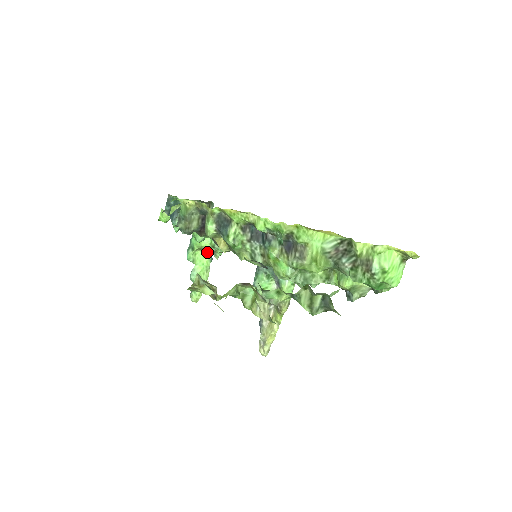
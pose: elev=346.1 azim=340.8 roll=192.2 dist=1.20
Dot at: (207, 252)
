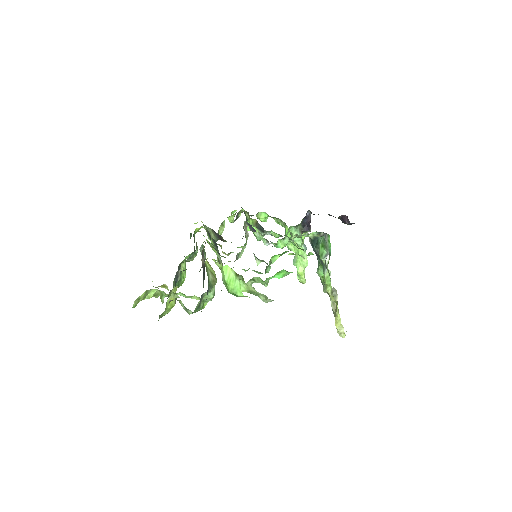
Dot at: occluded
